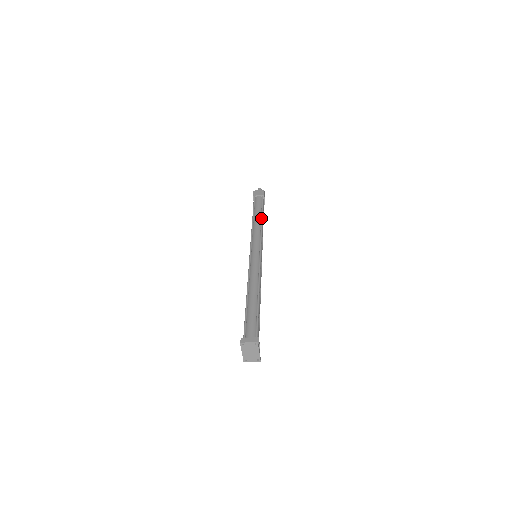
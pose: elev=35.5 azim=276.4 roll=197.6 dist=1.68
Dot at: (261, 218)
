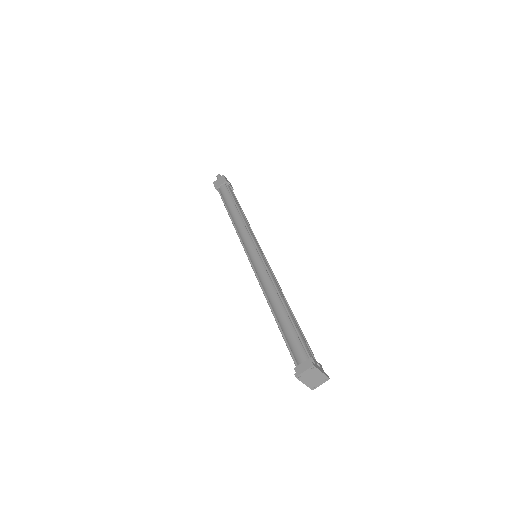
Dot at: (237, 209)
